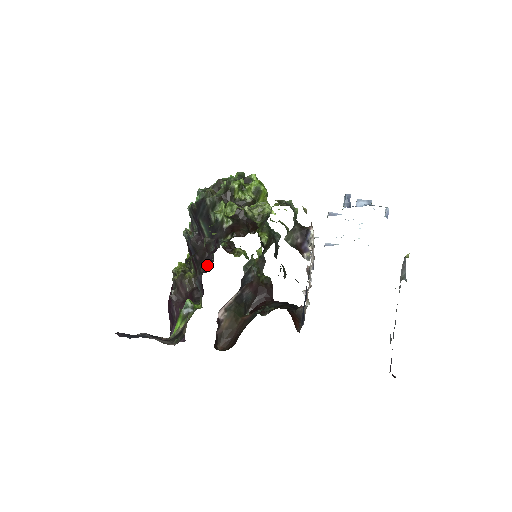
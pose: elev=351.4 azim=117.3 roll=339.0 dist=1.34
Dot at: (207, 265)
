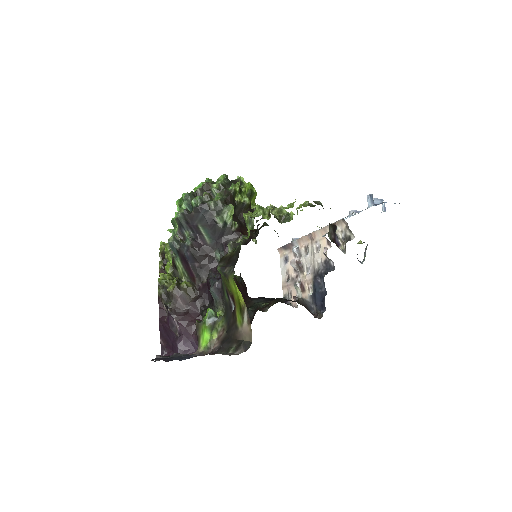
Dot at: (212, 271)
